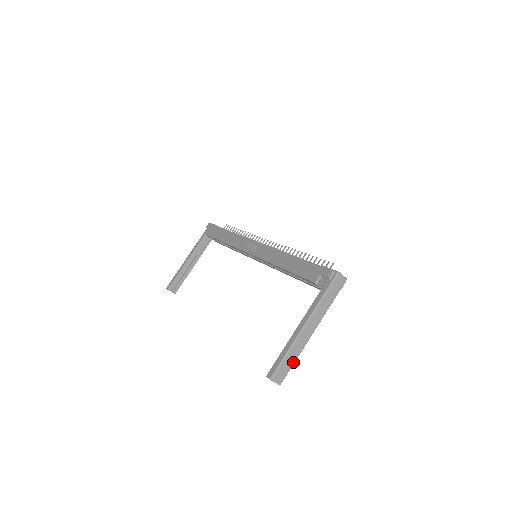
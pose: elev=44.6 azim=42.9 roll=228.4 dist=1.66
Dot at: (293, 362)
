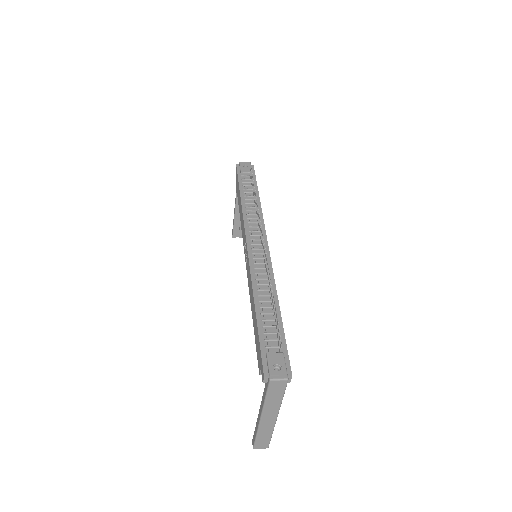
Dot at: (269, 437)
